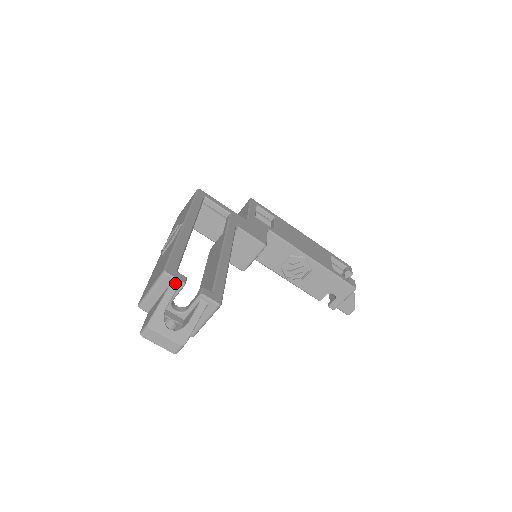
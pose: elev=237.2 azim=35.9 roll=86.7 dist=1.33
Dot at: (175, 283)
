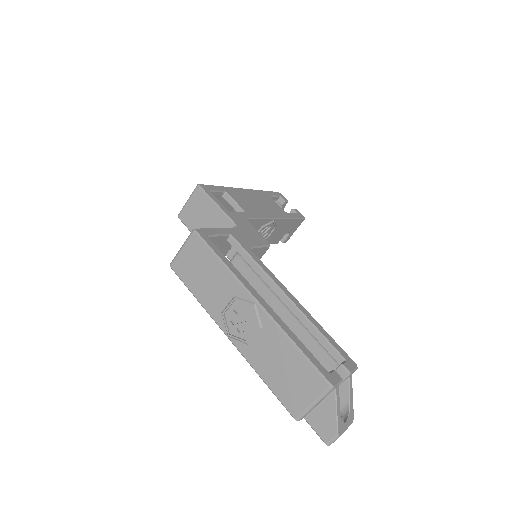
Dot at: (337, 386)
